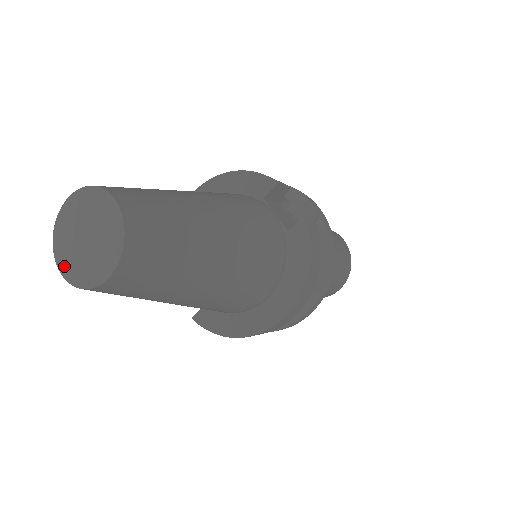
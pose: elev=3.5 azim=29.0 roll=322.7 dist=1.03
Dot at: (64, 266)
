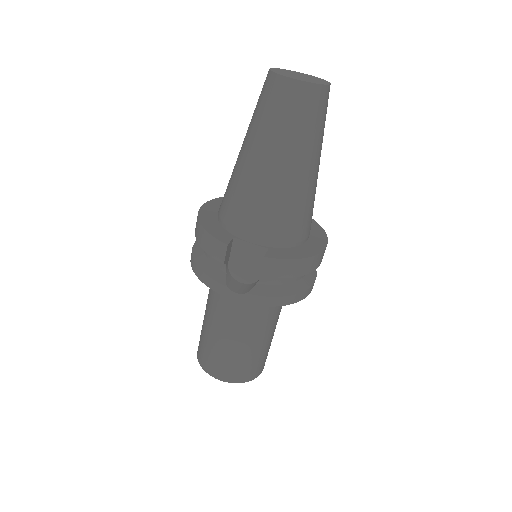
Dot at: (297, 78)
